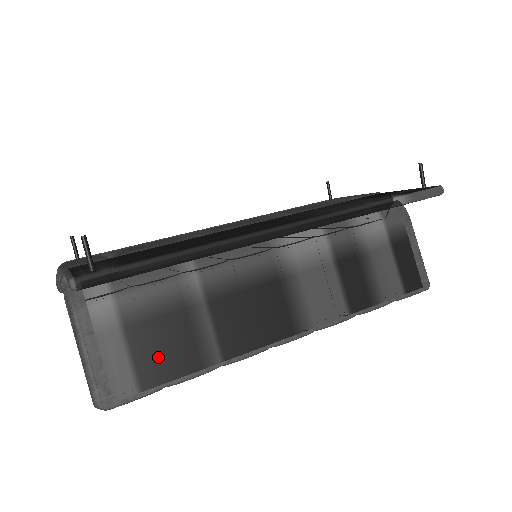
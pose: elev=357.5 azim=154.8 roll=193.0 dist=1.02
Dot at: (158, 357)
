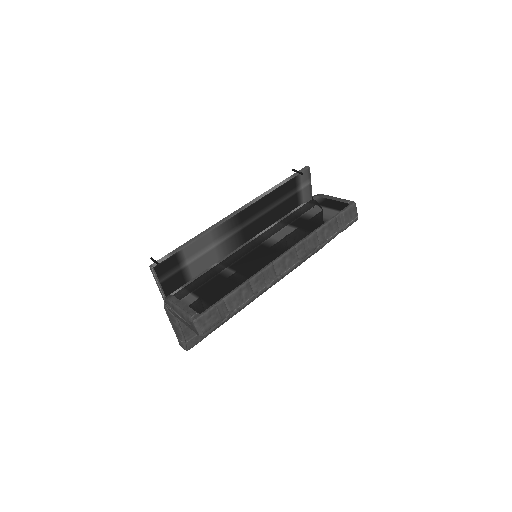
Dot at: (214, 293)
